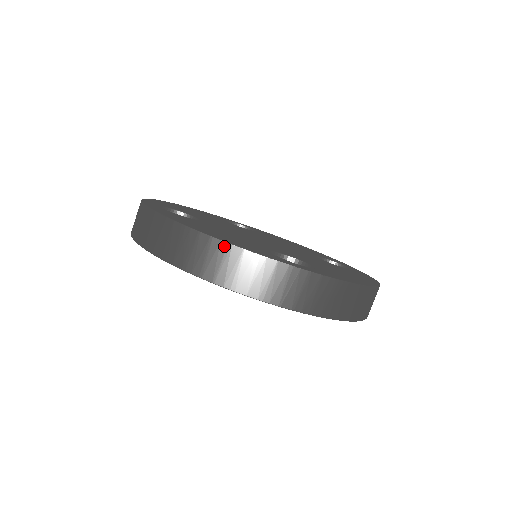
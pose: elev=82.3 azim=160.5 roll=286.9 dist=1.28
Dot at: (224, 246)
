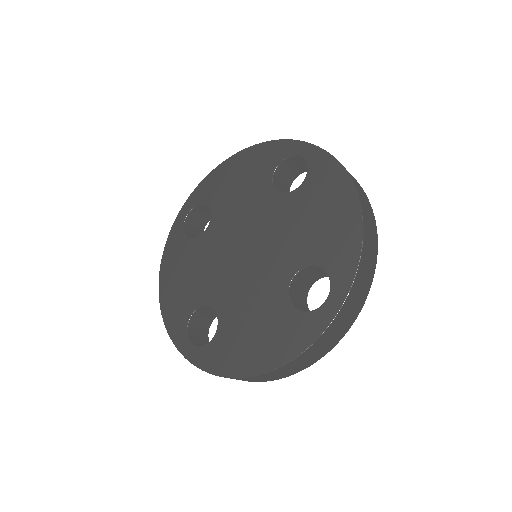
Dot at: (163, 313)
